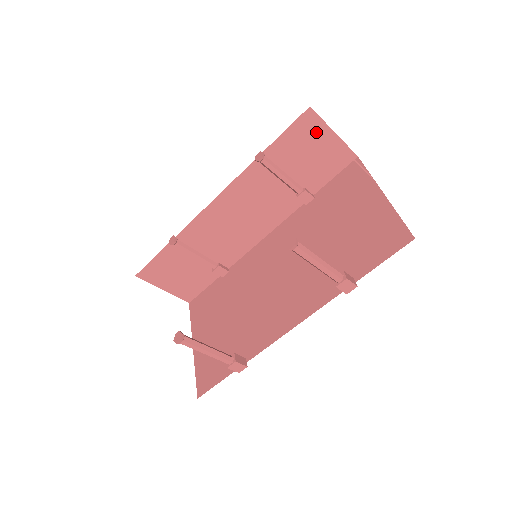
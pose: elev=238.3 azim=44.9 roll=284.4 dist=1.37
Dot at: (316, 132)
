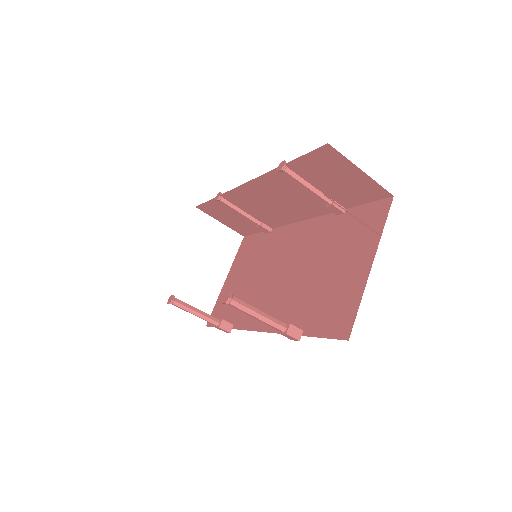
Dot at: (340, 164)
